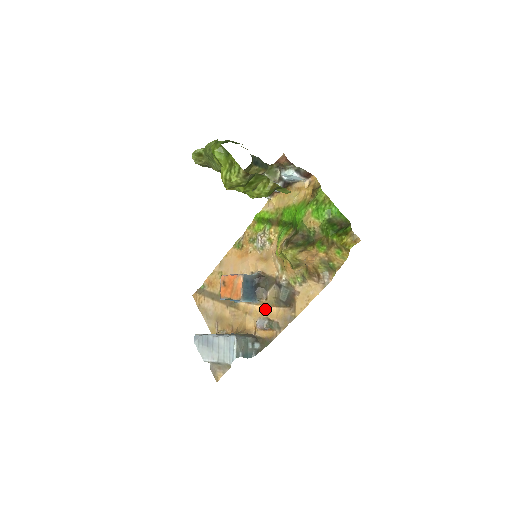
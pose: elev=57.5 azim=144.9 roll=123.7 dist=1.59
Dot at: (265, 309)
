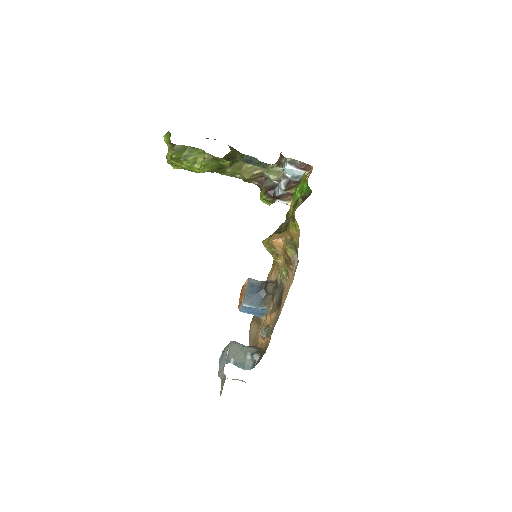
Dot at: (270, 317)
